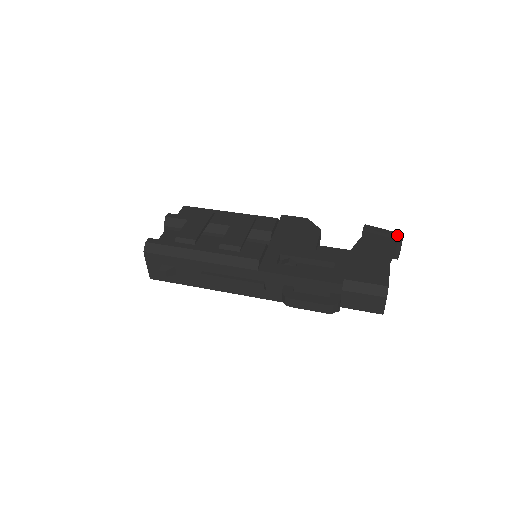
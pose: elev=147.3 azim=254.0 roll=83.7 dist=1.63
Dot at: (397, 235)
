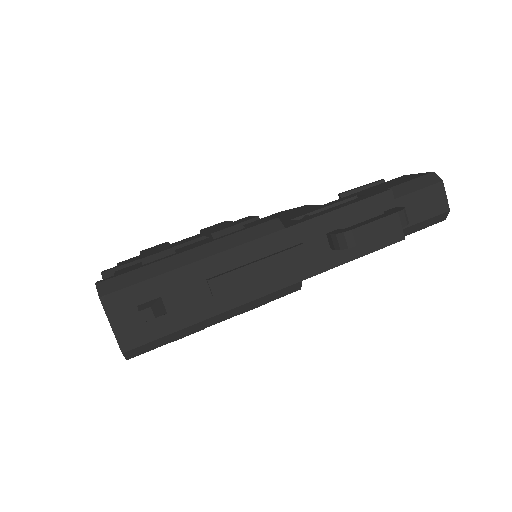
Dot at: (377, 181)
